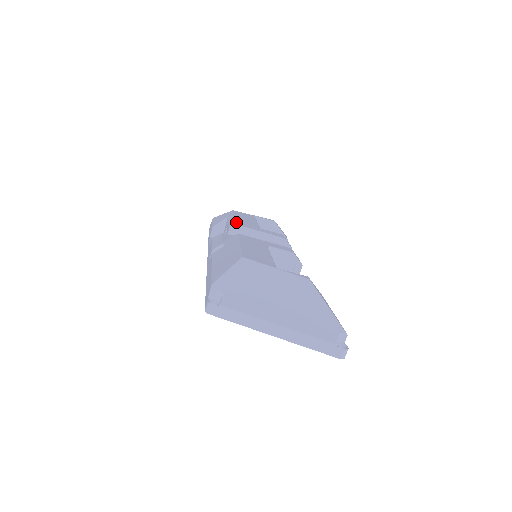
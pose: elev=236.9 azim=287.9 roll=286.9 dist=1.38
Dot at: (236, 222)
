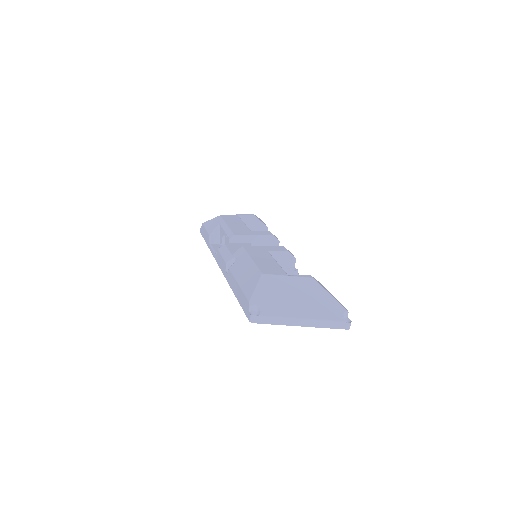
Dot at: (232, 231)
